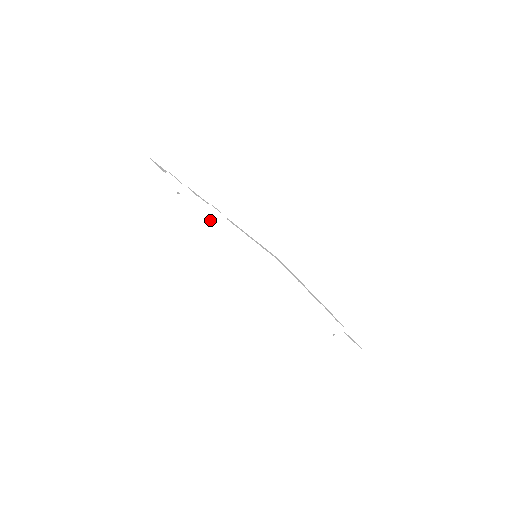
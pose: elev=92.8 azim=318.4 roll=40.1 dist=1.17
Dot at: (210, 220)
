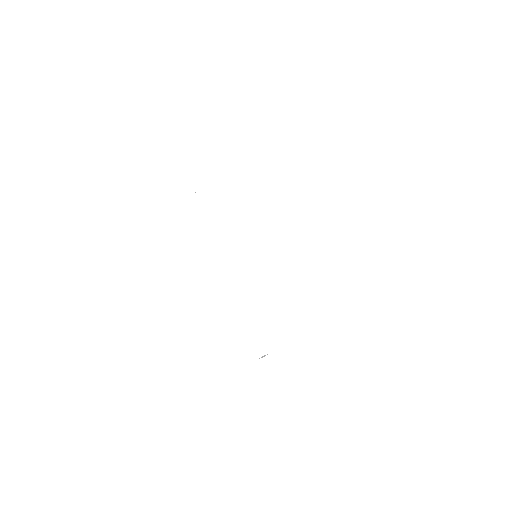
Dot at: (230, 216)
